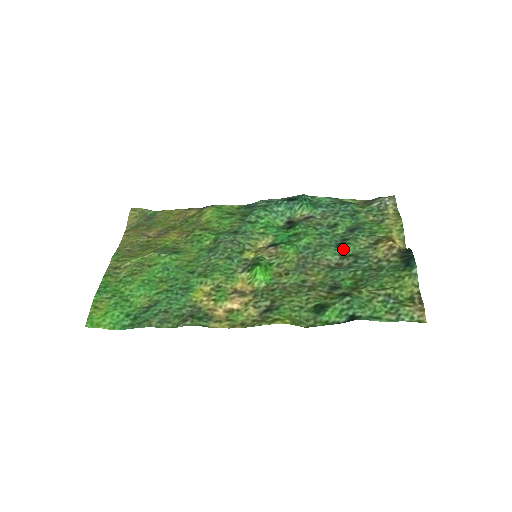
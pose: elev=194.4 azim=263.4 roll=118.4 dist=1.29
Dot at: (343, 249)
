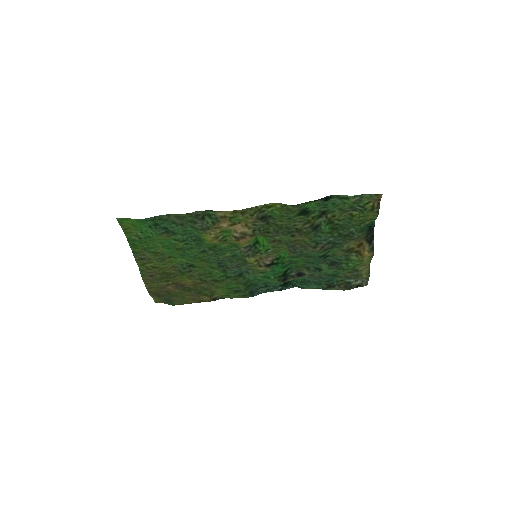
Dot at: (325, 252)
